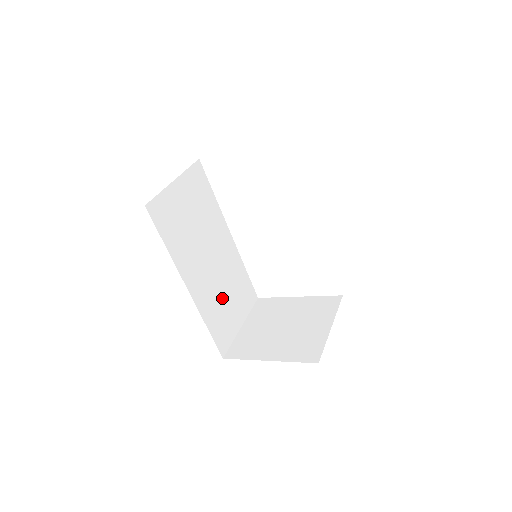
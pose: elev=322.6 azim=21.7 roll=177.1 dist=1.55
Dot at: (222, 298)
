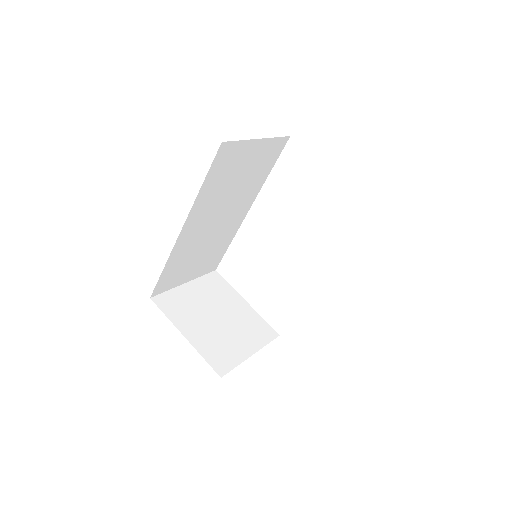
Dot at: (195, 253)
